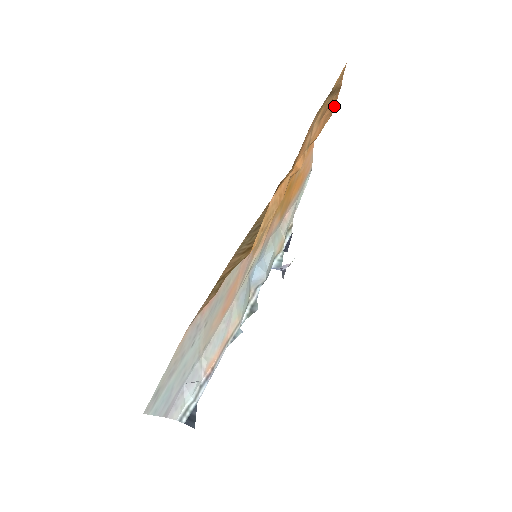
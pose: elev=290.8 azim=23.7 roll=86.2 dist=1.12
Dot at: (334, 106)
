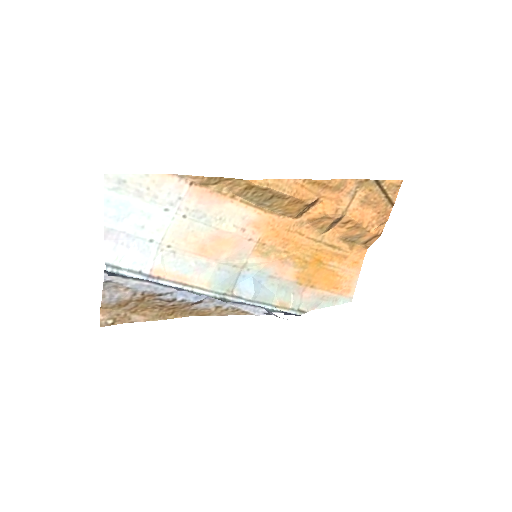
Dot at: (383, 218)
